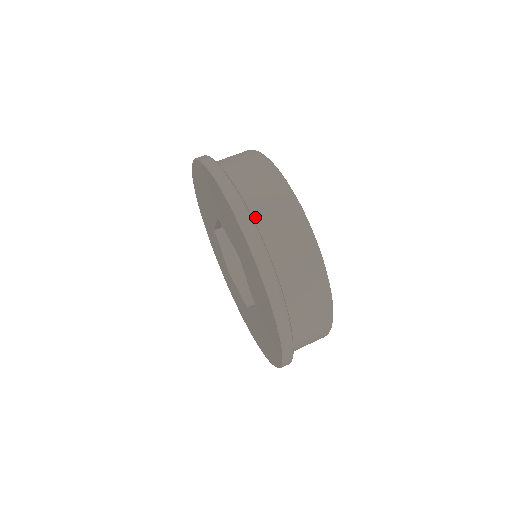
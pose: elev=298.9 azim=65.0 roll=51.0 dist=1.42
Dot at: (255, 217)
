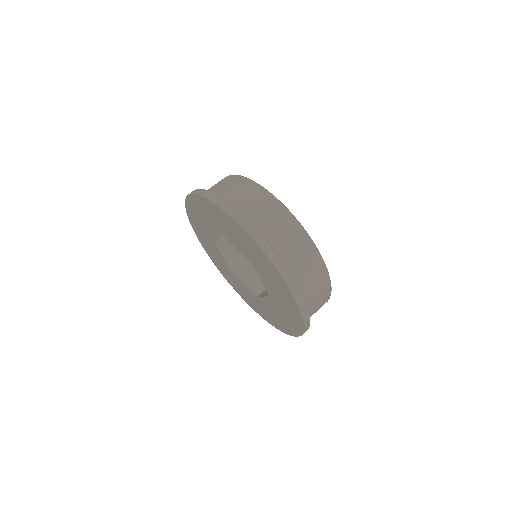
Dot at: occluded
